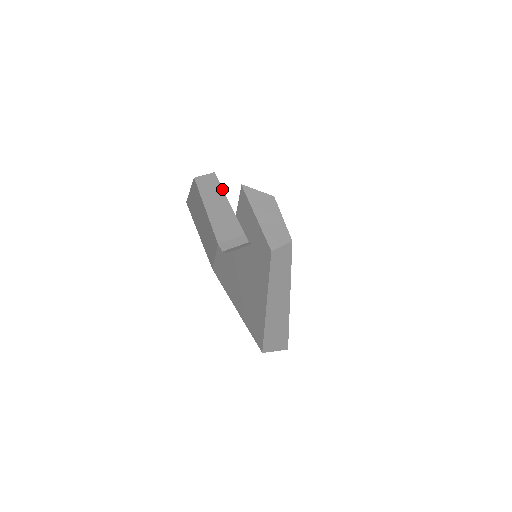
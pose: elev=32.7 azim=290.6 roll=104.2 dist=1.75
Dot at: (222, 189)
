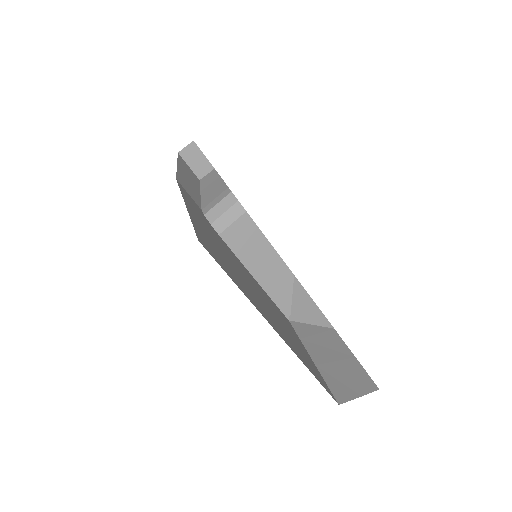
Dot at: (217, 173)
